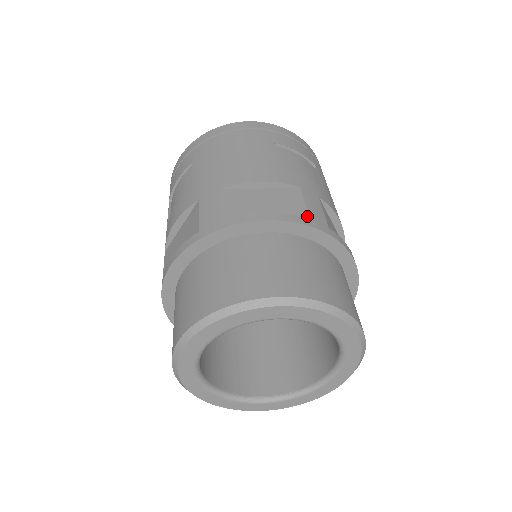
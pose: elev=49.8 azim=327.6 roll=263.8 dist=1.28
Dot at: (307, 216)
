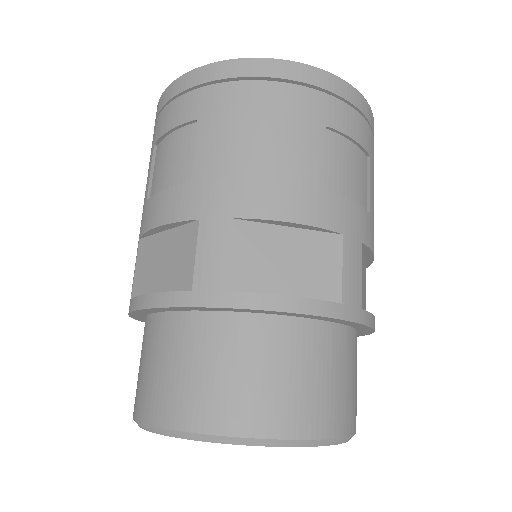
Dot at: (341, 298)
